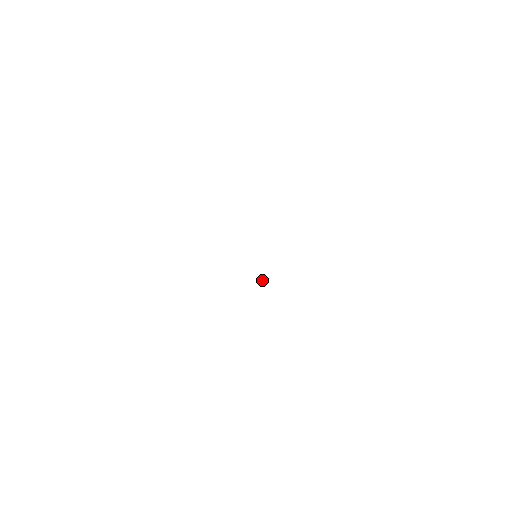
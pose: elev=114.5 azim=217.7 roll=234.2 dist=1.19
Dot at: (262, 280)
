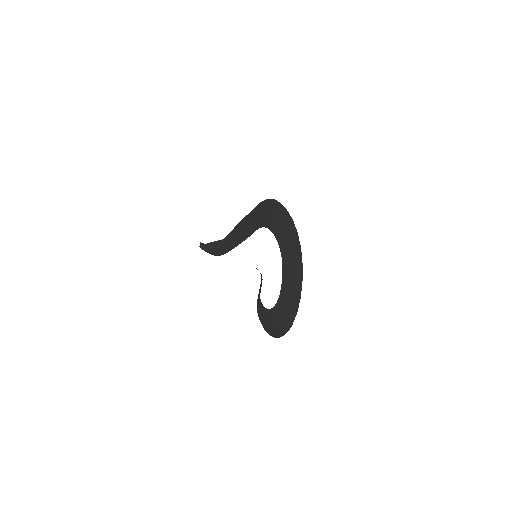
Dot at: occluded
